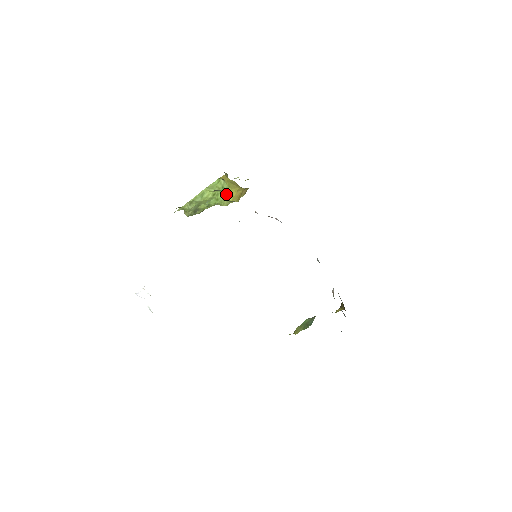
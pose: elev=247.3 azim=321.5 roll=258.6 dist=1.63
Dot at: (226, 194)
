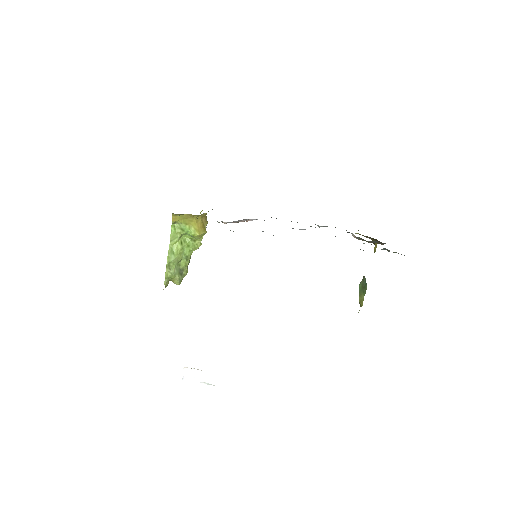
Dot at: (190, 233)
